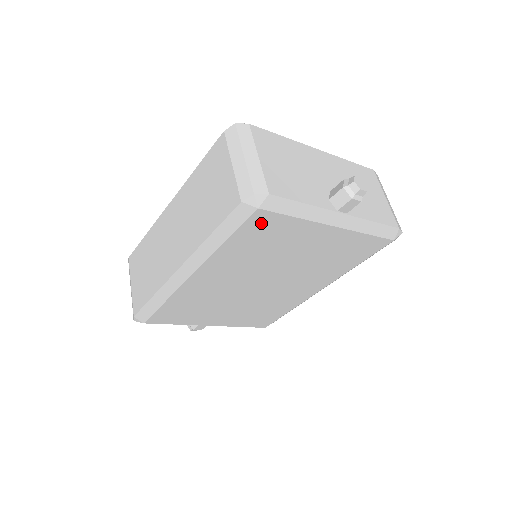
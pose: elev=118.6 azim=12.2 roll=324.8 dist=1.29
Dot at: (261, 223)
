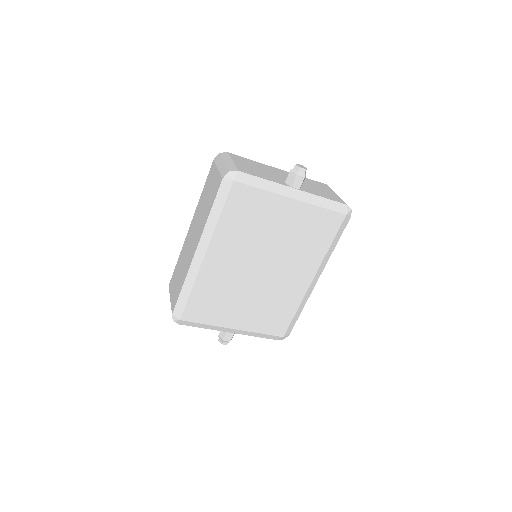
Dot at: (240, 196)
